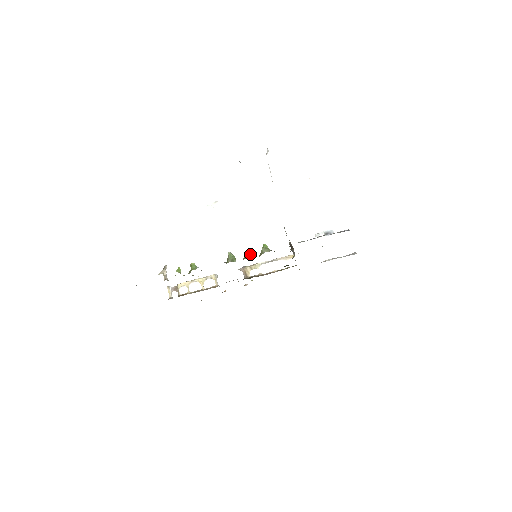
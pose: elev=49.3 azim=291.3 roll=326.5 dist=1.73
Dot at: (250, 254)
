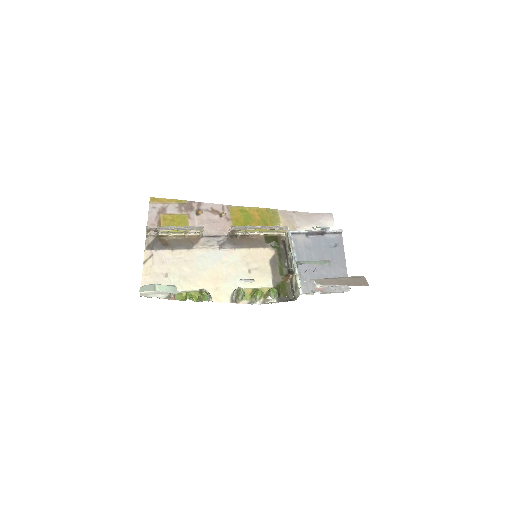
Dot at: (260, 298)
